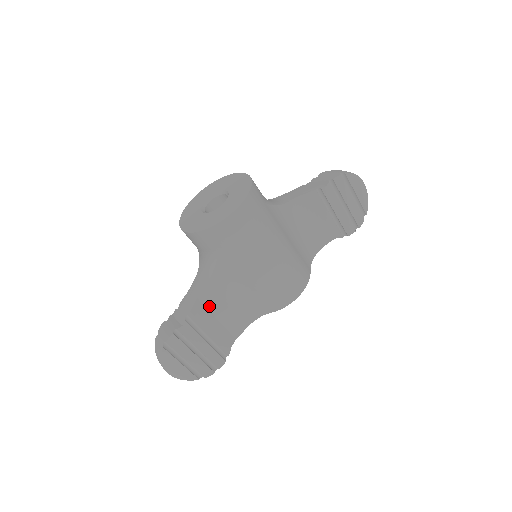
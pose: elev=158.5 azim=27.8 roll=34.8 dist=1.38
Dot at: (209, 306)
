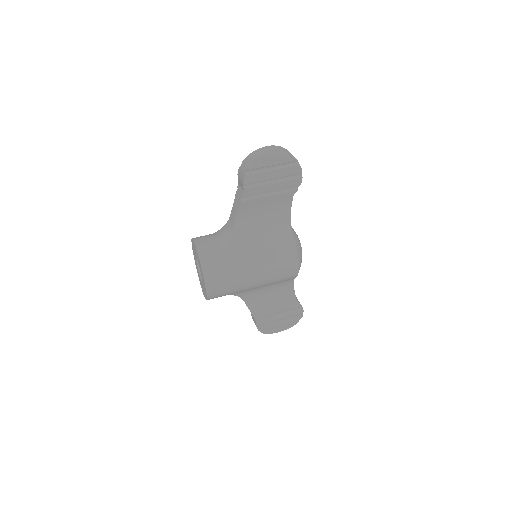
Dot at: (259, 303)
